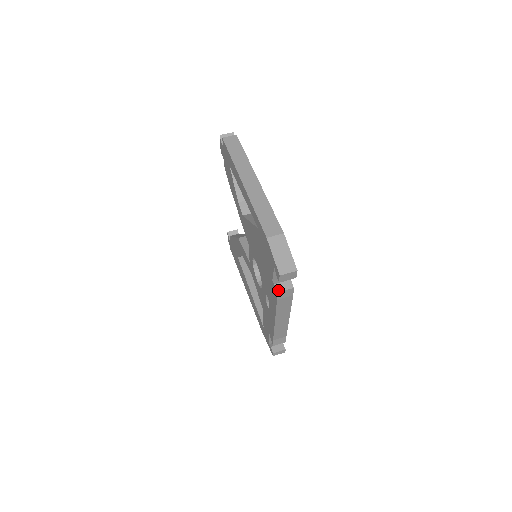
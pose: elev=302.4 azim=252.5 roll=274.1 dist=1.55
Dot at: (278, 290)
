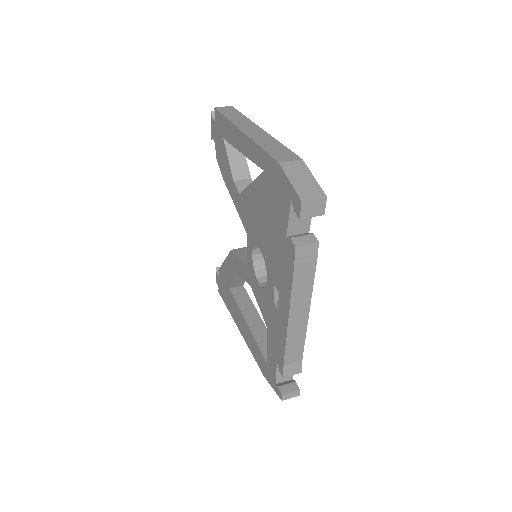
Dot at: (296, 244)
